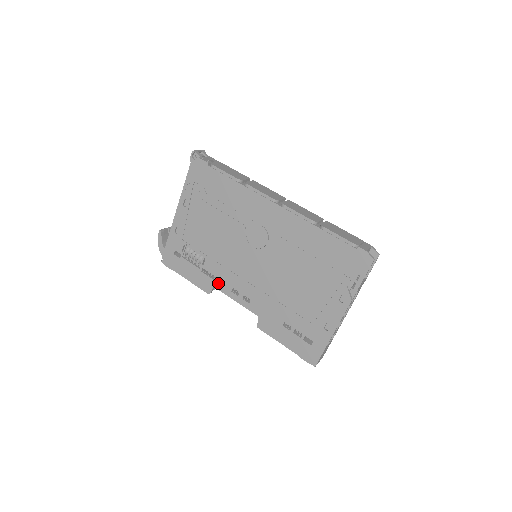
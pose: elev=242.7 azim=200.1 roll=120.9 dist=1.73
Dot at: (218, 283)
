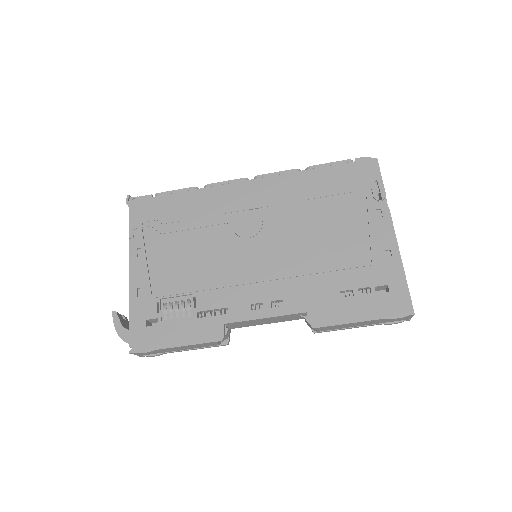
Dot at: (228, 314)
